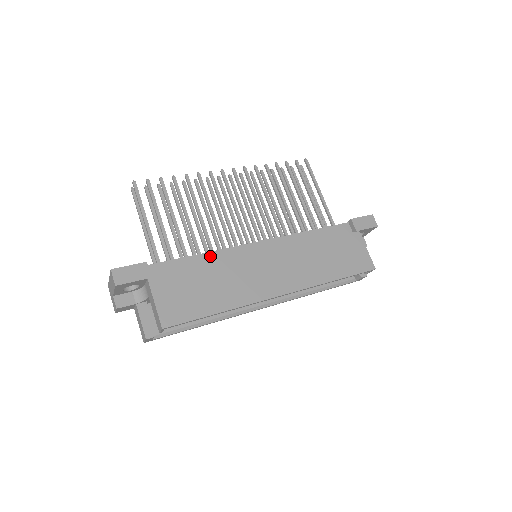
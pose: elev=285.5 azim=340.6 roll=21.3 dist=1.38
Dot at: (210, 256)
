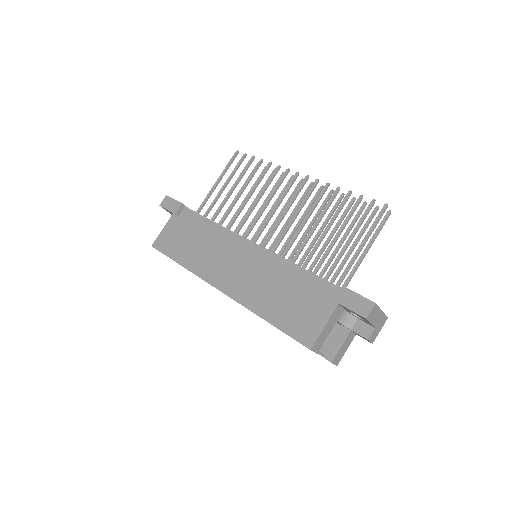
Dot at: (217, 227)
